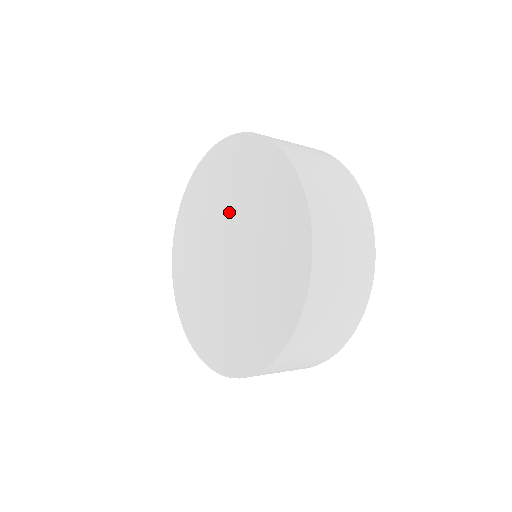
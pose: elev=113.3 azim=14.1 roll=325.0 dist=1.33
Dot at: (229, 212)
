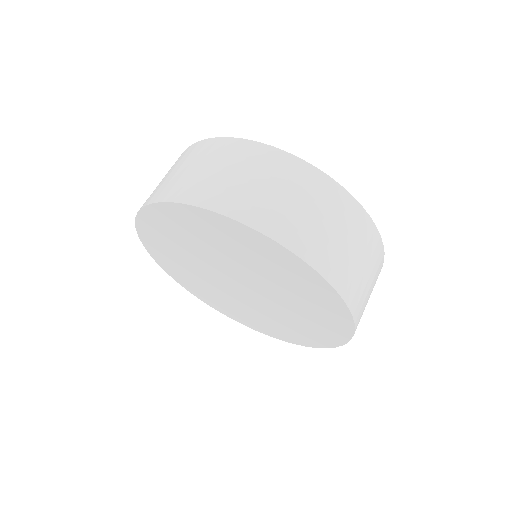
Dot at: (220, 260)
